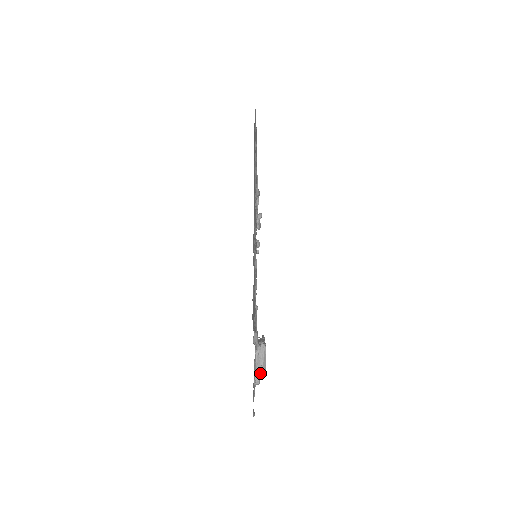
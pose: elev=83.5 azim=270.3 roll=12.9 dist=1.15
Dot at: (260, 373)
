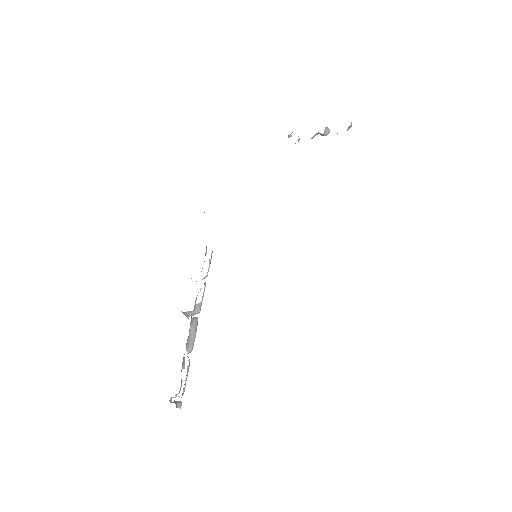
Dot at: occluded
